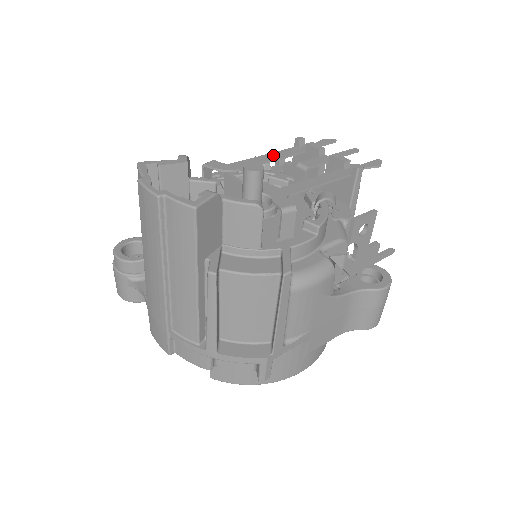
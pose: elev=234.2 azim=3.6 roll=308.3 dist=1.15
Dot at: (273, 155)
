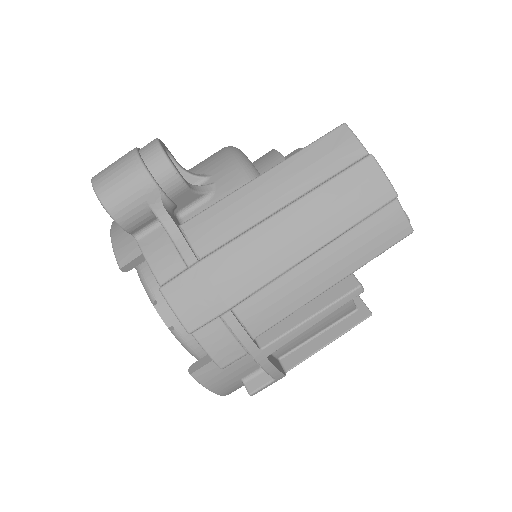
Dot at: occluded
